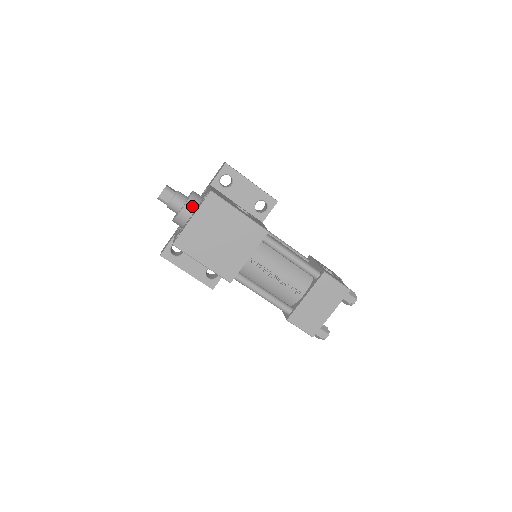
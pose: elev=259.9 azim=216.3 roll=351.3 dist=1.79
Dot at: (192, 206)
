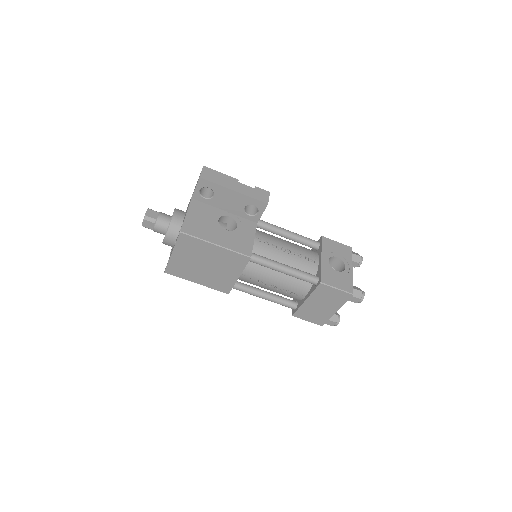
Dot at: (173, 235)
